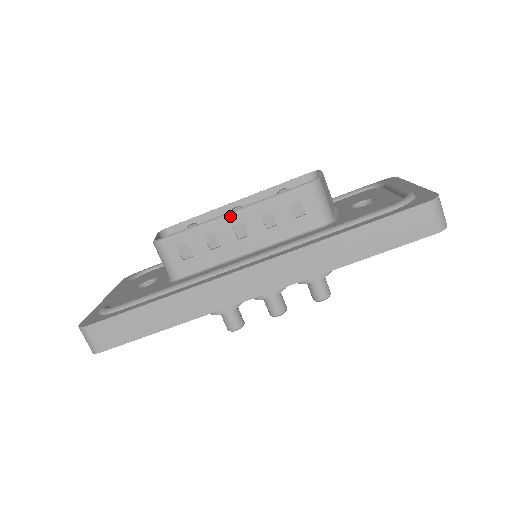
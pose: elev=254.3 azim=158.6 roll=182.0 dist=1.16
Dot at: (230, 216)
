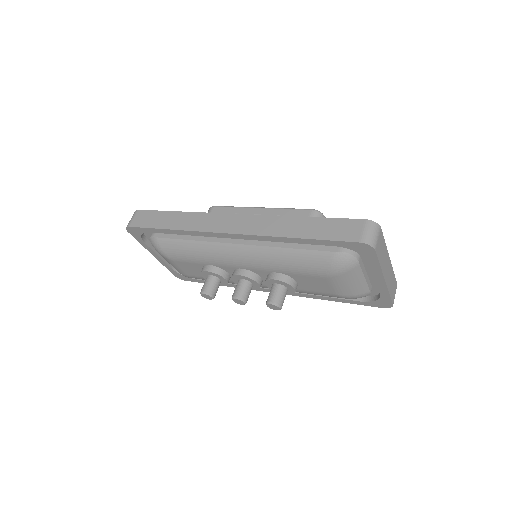
Dot at: (257, 208)
